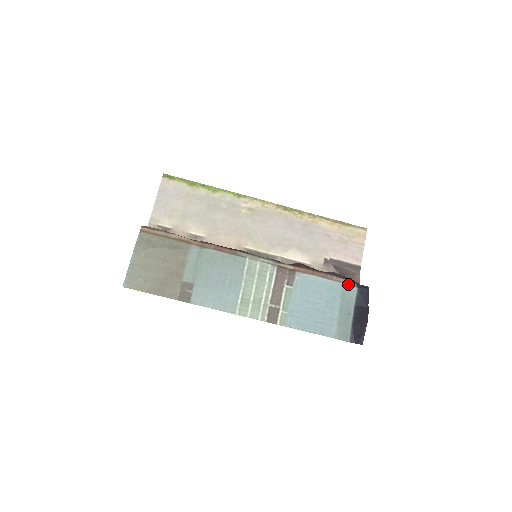
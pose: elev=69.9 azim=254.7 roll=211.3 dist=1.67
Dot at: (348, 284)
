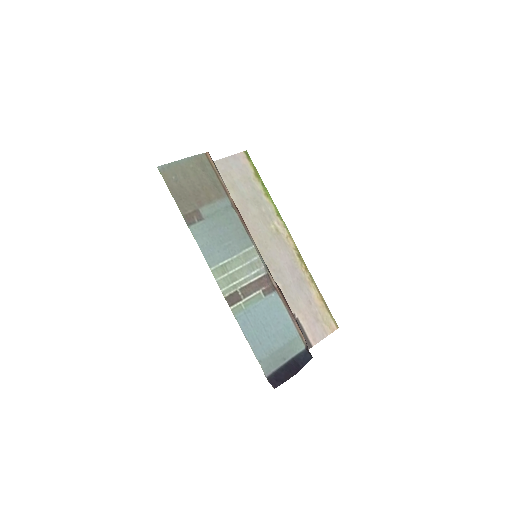
Dot at: (302, 338)
